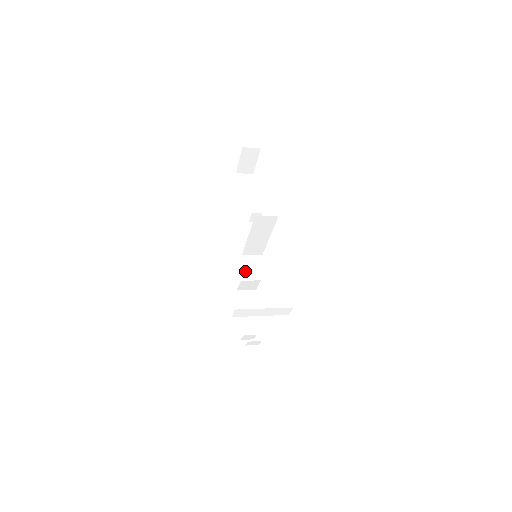
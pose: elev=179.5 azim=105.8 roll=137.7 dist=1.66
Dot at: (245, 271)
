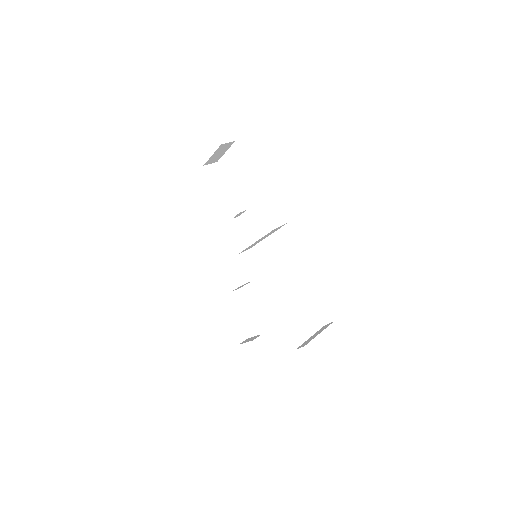
Dot at: occluded
